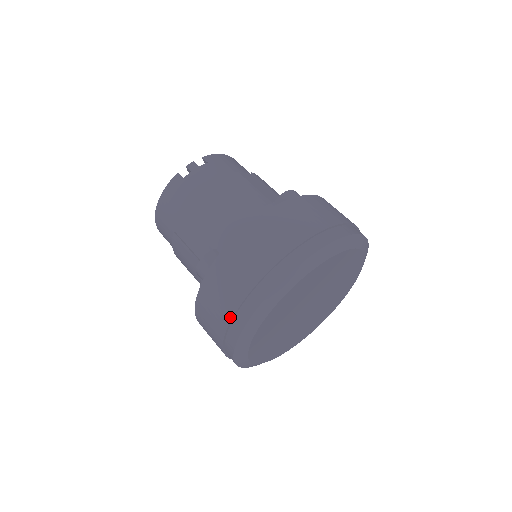
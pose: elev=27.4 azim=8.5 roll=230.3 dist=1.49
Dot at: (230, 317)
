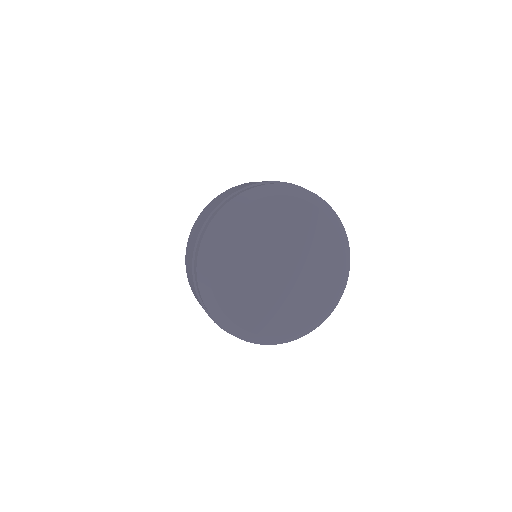
Dot at: (193, 250)
